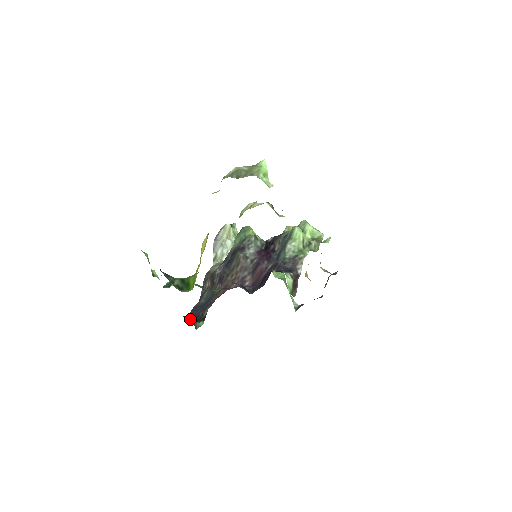
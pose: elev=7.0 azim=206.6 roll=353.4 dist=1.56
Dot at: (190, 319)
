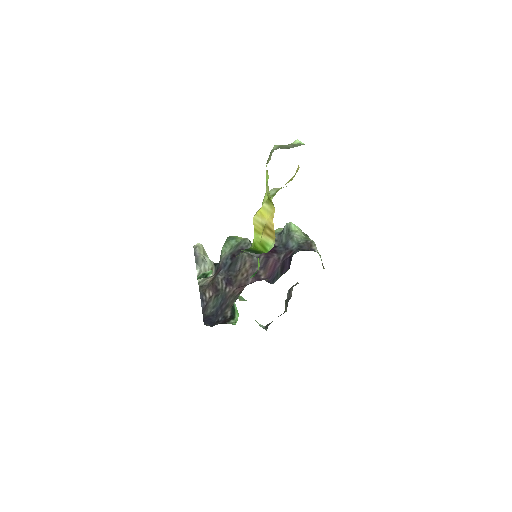
Dot at: (210, 326)
